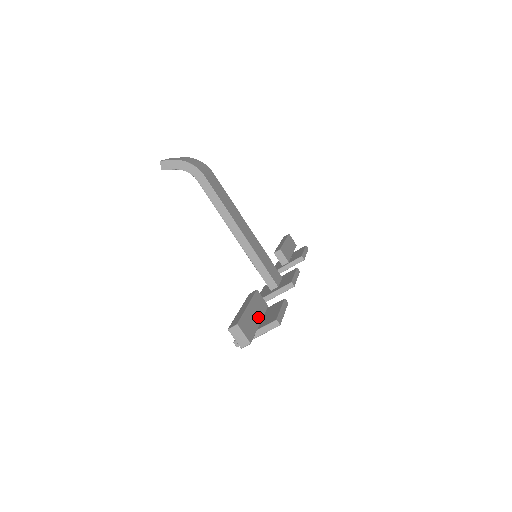
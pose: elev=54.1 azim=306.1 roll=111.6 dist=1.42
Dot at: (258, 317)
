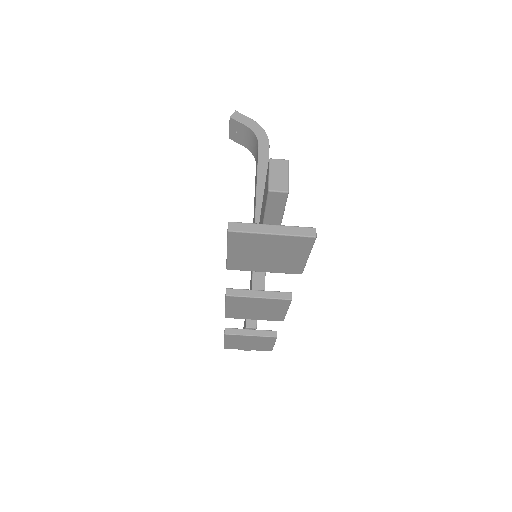
Dot at: occluded
